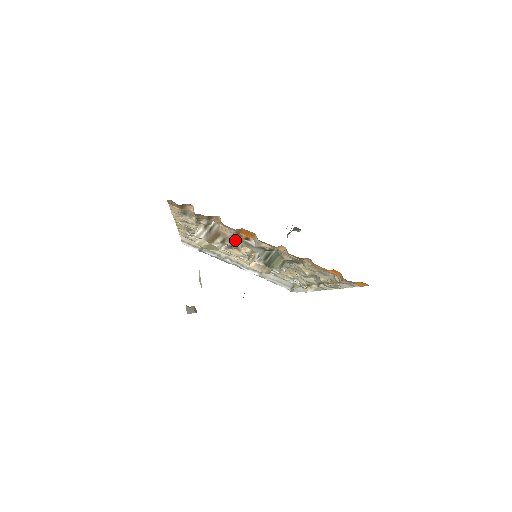
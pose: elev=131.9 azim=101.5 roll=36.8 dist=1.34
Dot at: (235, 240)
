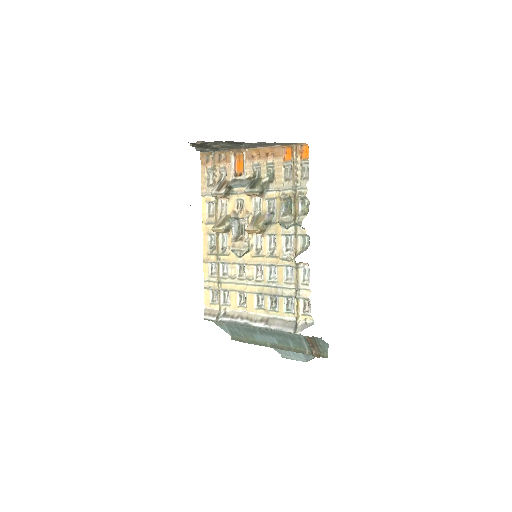
Dot at: (234, 182)
